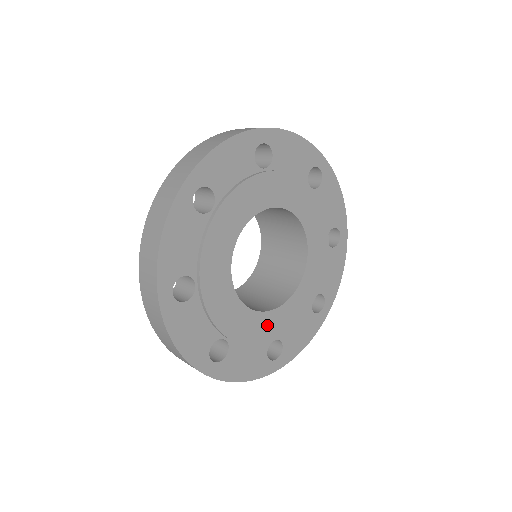
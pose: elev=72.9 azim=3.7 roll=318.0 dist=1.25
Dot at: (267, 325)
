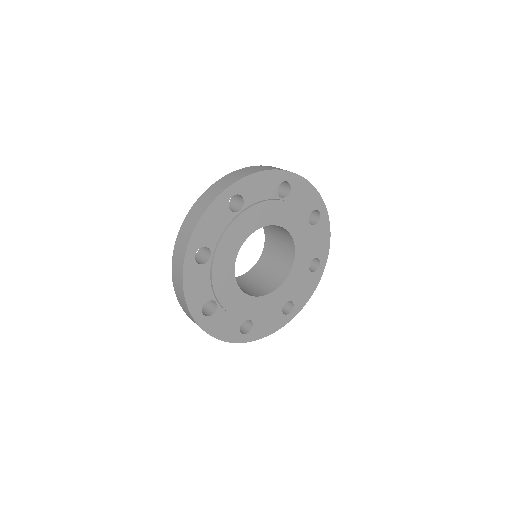
Dot at: (247, 305)
